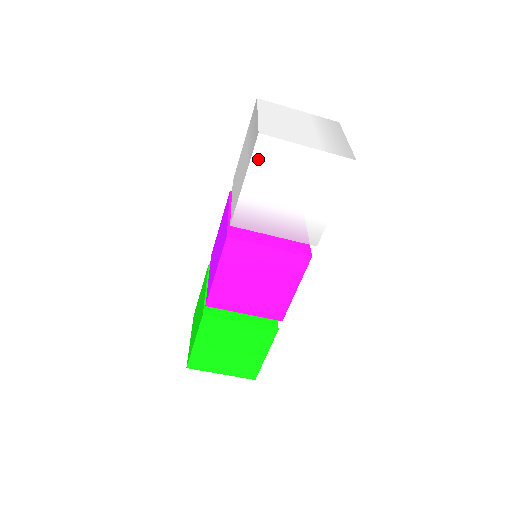
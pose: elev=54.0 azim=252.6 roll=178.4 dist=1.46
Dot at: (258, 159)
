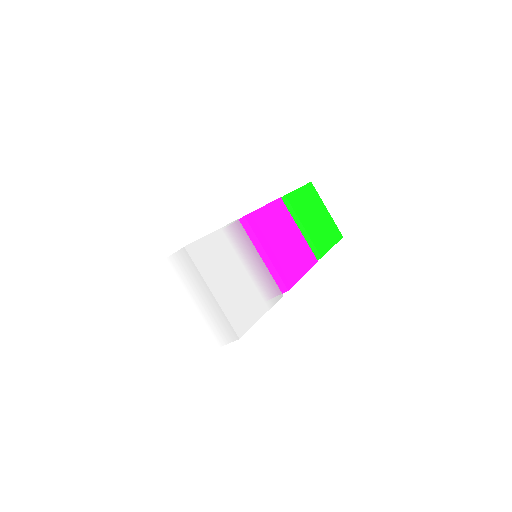
Dot at: occluded
